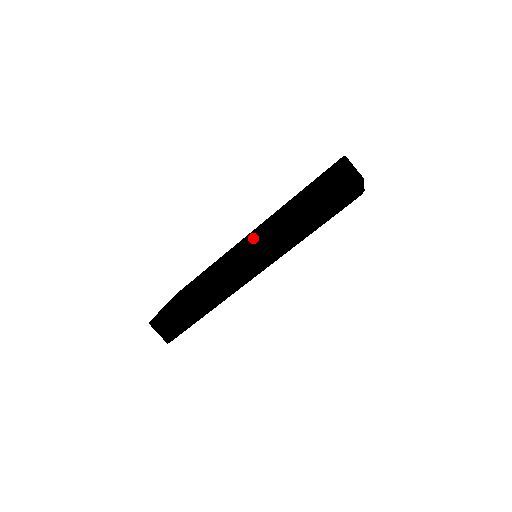
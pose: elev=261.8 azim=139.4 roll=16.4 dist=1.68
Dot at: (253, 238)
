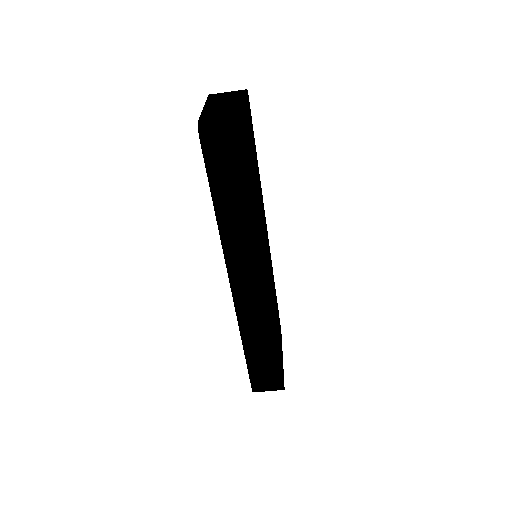
Dot at: (225, 261)
